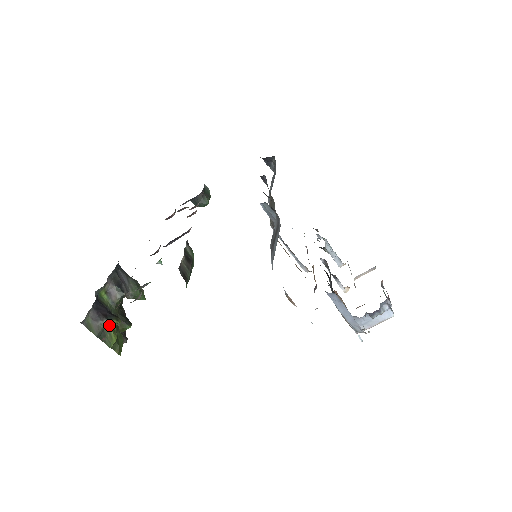
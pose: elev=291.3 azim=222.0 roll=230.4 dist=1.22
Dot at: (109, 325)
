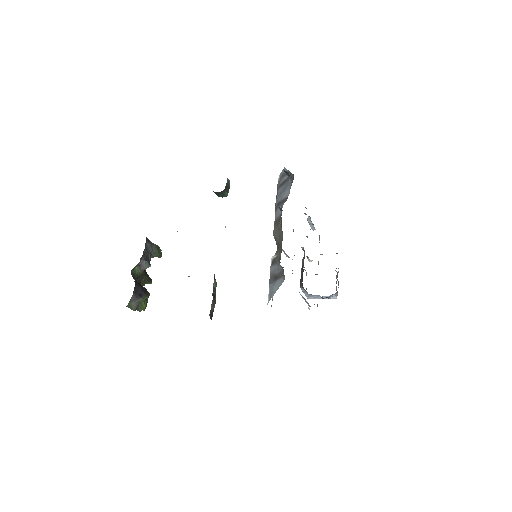
Dot at: (142, 300)
